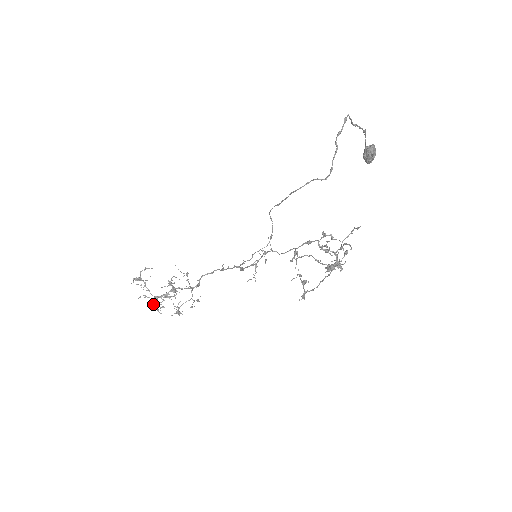
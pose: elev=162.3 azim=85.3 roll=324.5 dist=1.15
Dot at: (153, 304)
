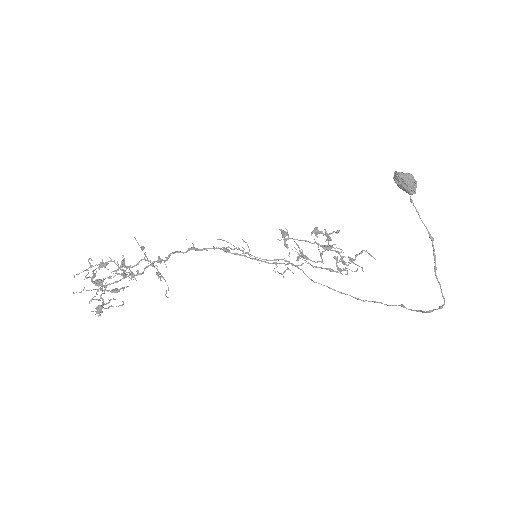
Dot at: occluded
